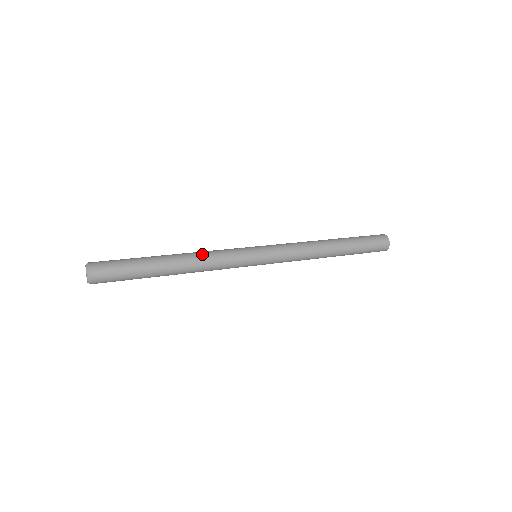
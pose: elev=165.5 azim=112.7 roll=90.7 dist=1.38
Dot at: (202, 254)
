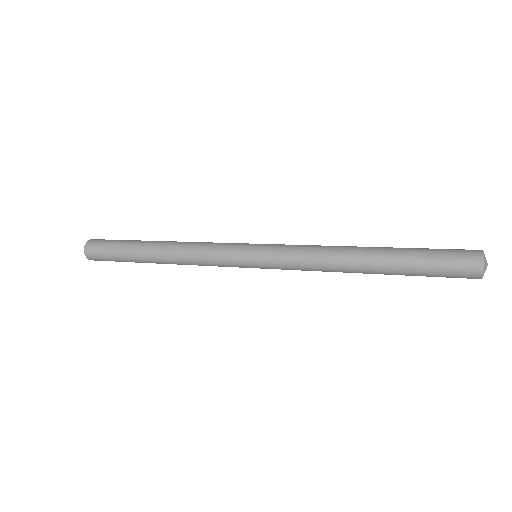
Dot at: occluded
